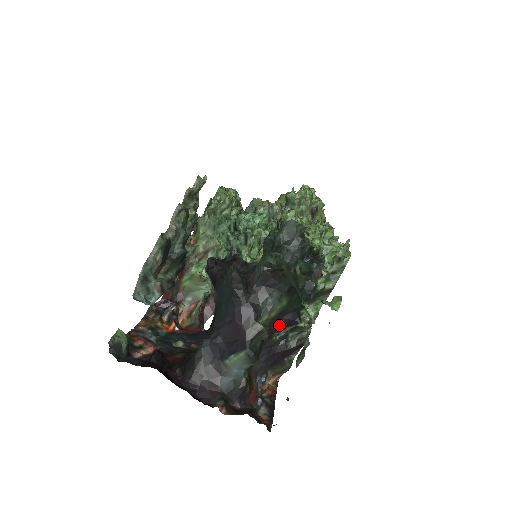
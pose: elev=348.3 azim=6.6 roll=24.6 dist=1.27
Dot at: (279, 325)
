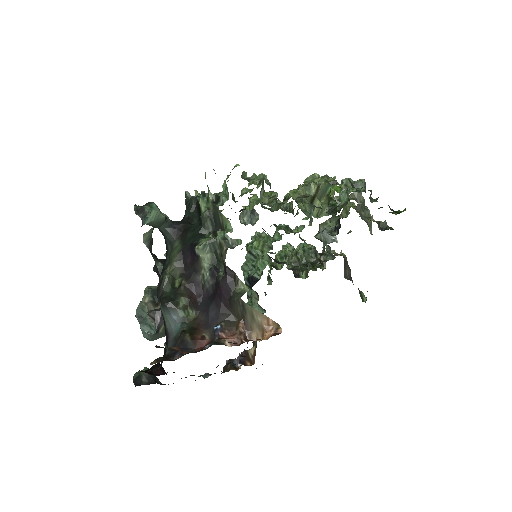
Dot at: (192, 267)
